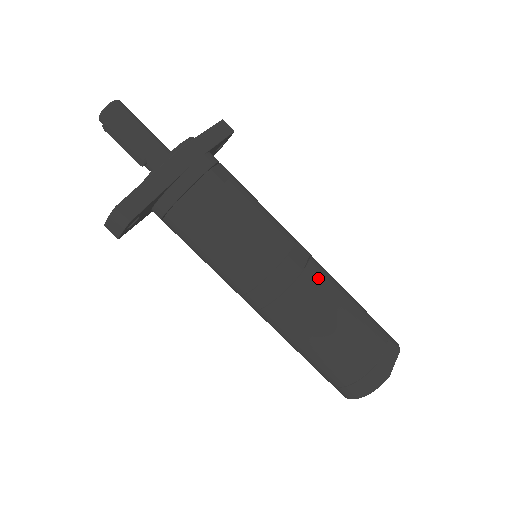
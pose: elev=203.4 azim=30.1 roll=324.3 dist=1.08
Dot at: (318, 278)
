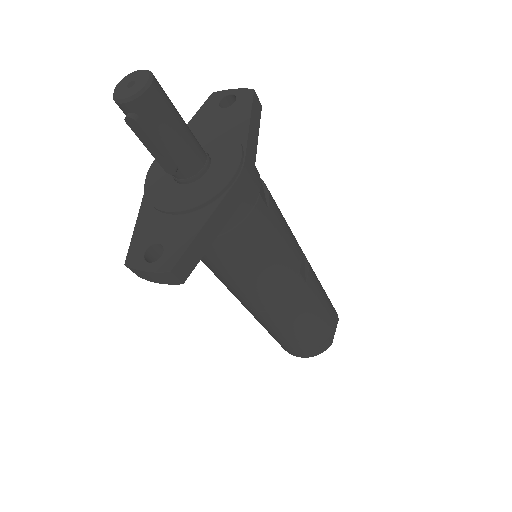
Dot at: (312, 284)
